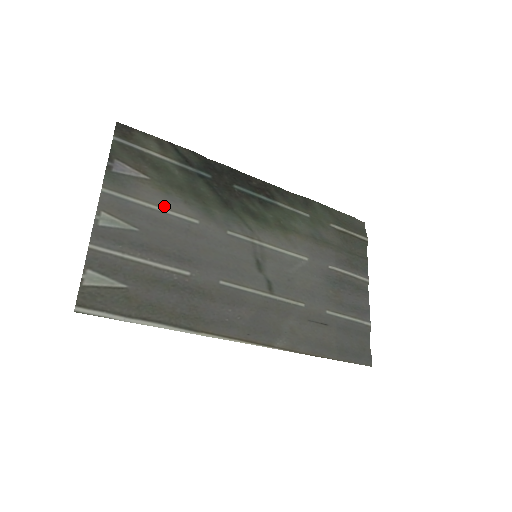
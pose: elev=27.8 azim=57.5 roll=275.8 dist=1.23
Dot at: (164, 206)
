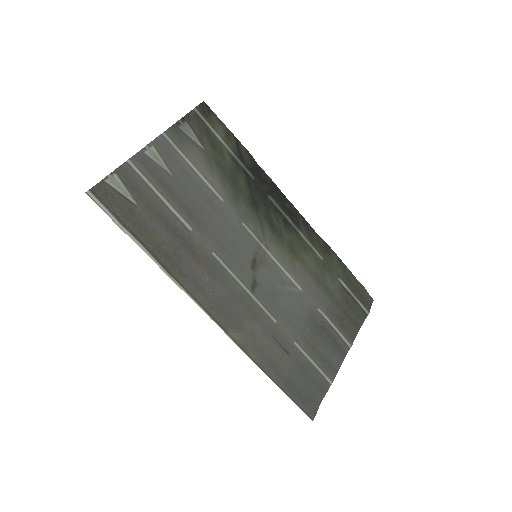
Dot at: (203, 173)
